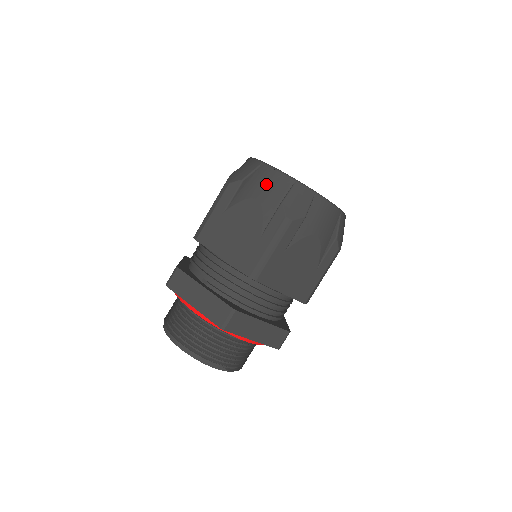
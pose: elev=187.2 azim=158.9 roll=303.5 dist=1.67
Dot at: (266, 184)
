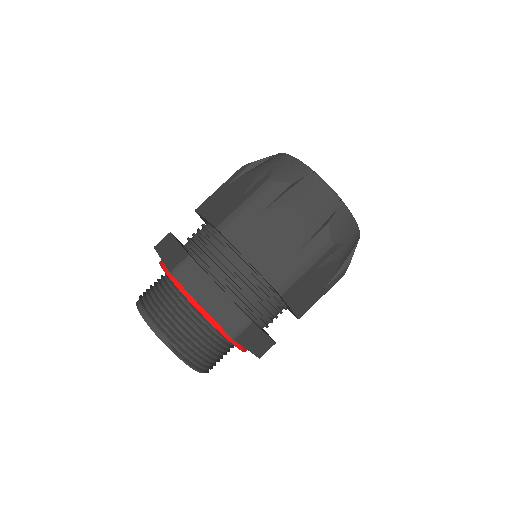
Dot at: (269, 162)
